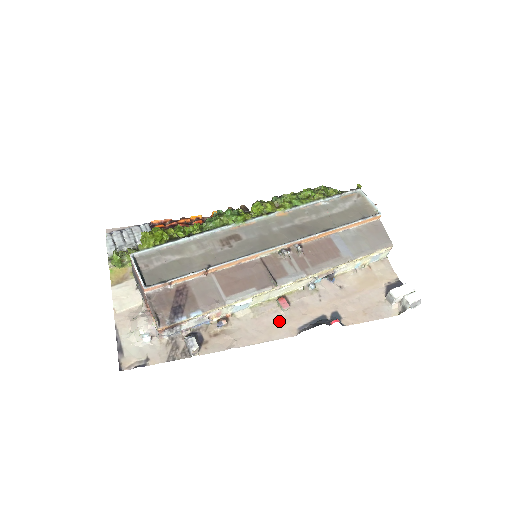
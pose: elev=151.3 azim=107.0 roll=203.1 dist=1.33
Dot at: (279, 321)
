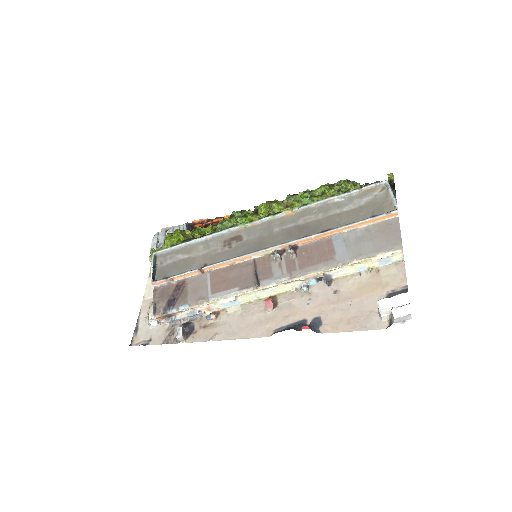
Dot at: (261, 320)
